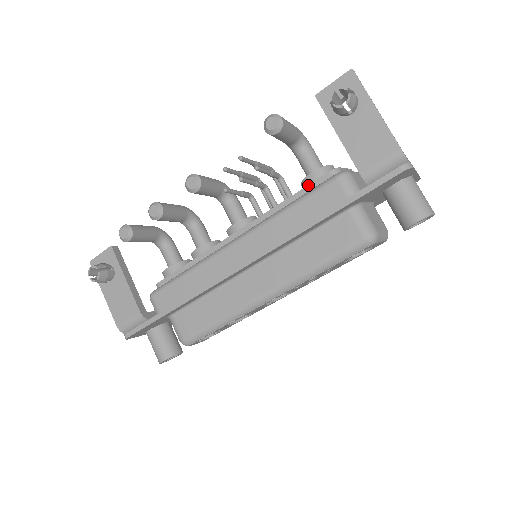
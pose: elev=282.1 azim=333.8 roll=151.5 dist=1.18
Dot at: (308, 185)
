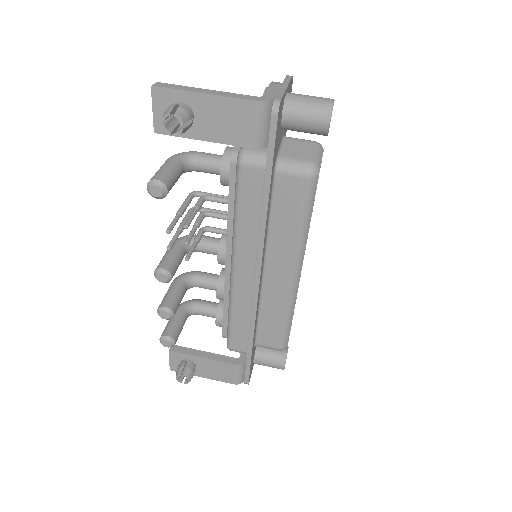
Dot at: (229, 186)
